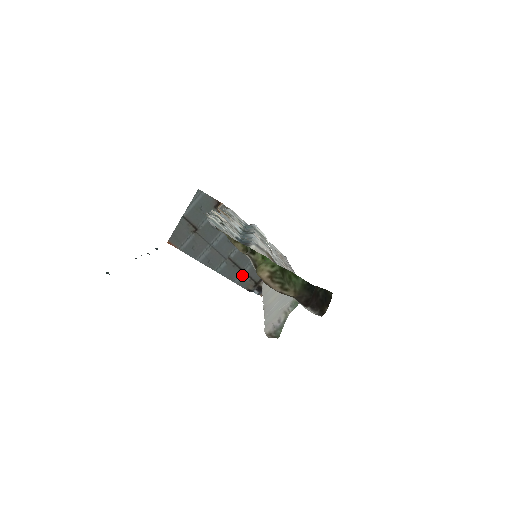
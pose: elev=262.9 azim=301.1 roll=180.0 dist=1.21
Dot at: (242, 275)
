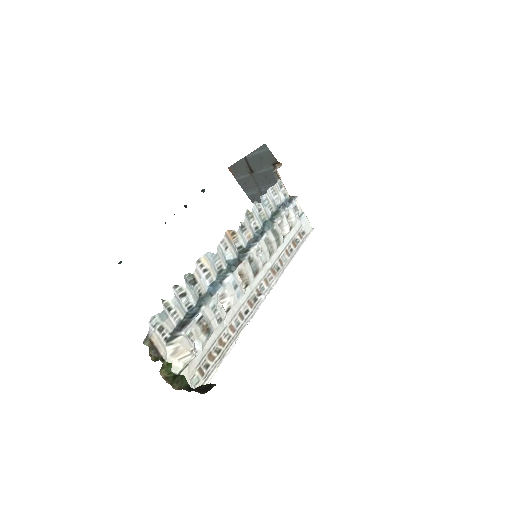
Dot at: occluded
